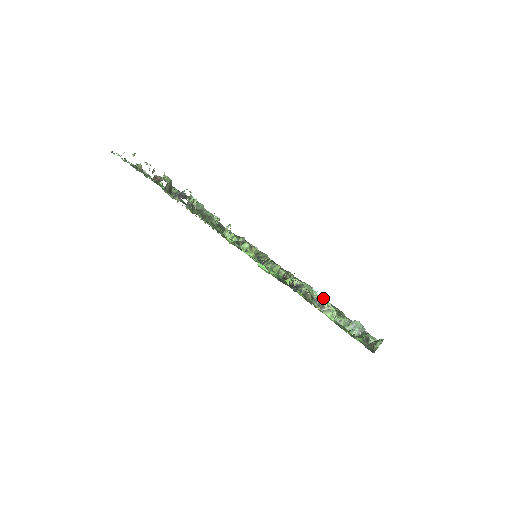
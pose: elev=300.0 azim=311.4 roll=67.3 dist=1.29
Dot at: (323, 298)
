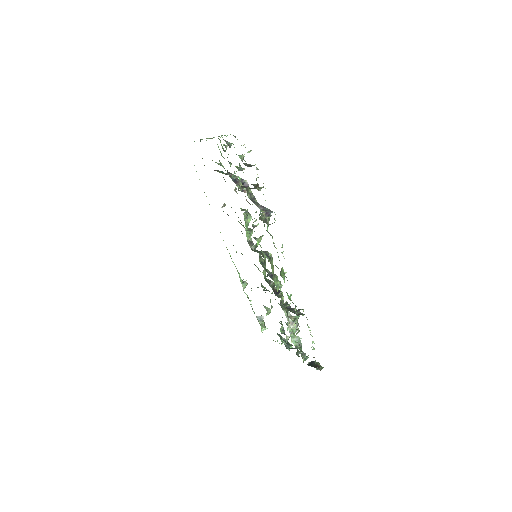
Dot at: occluded
